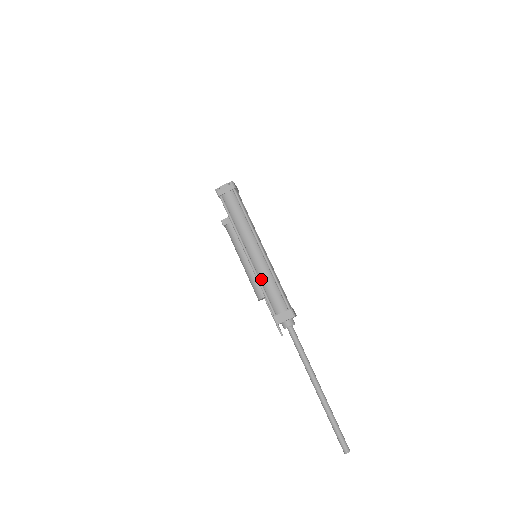
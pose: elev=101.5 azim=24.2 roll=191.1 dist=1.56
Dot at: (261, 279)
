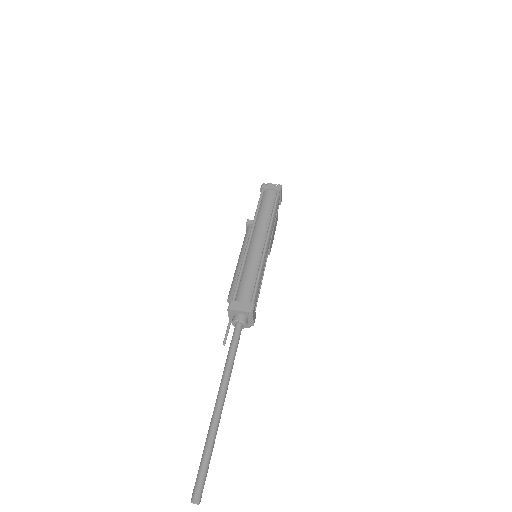
Dot at: (246, 265)
